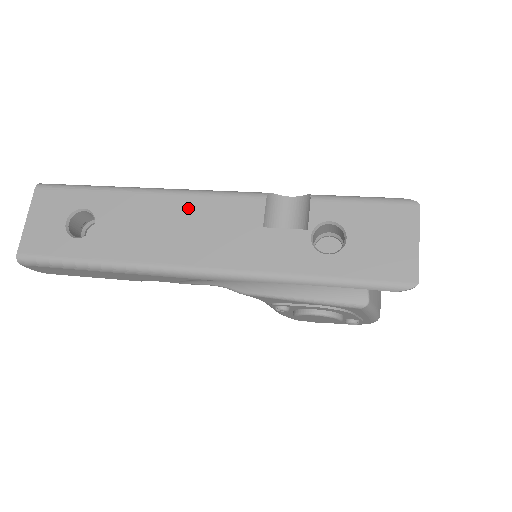
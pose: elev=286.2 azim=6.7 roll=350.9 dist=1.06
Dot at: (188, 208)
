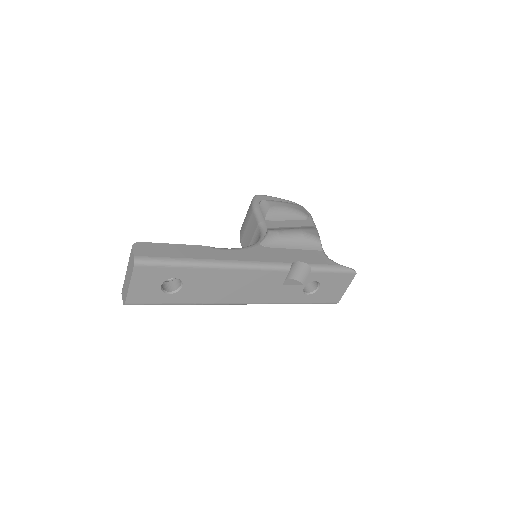
Dot at: (244, 277)
